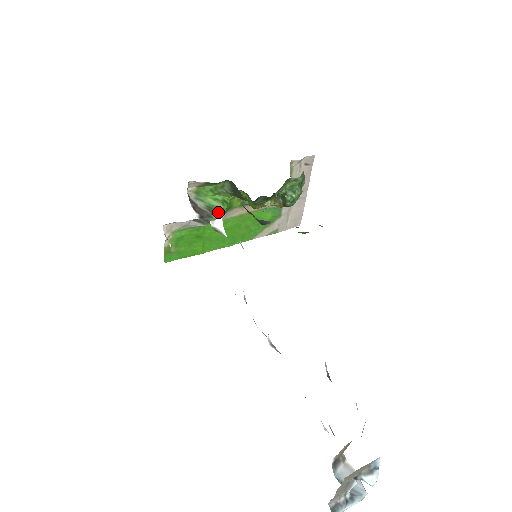
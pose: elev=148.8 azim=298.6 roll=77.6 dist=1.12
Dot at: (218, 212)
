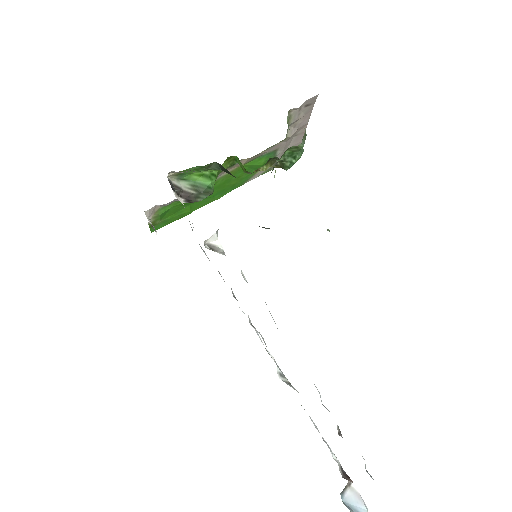
Dot at: (206, 190)
